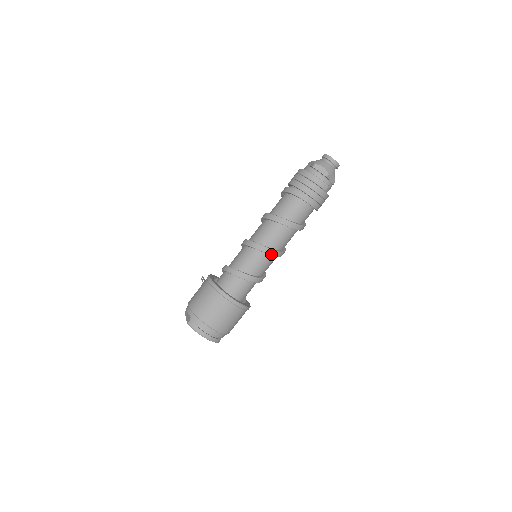
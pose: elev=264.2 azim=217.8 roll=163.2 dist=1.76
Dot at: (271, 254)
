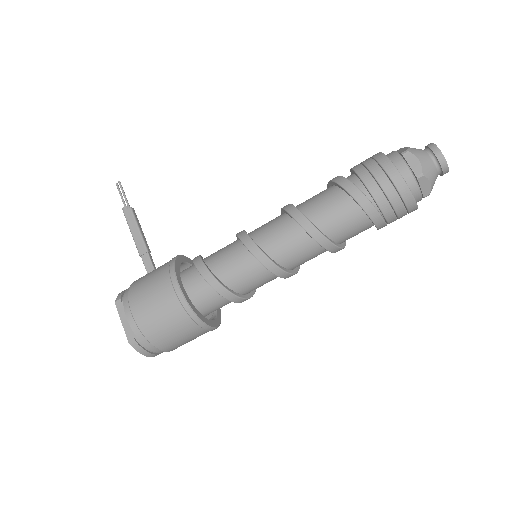
Dot at: (288, 277)
